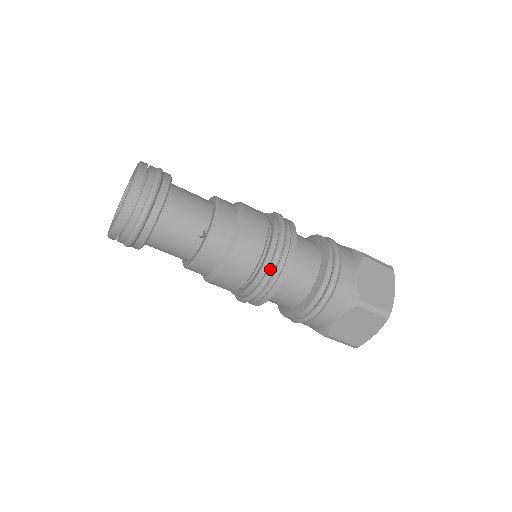
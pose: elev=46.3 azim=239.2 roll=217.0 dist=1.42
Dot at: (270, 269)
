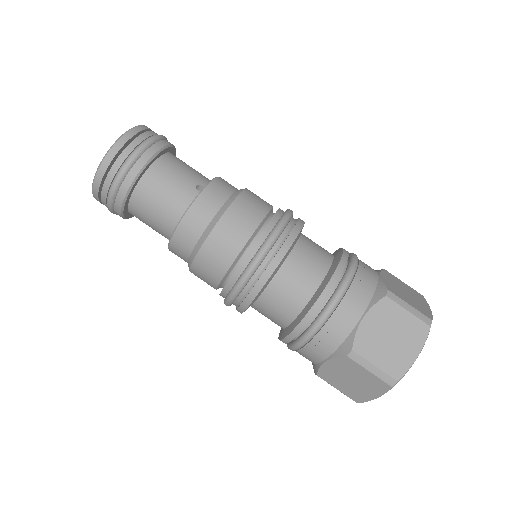
Dot at: (276, 227)
